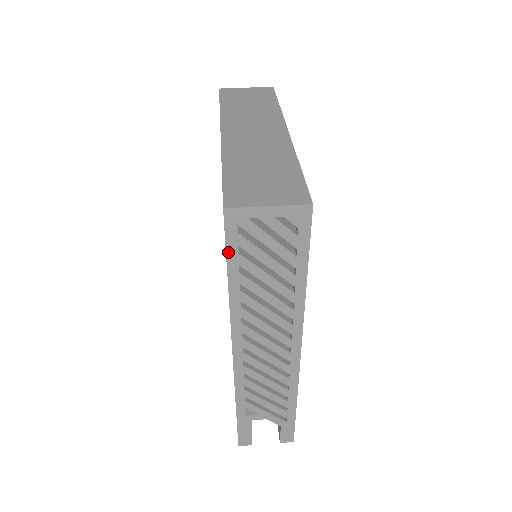
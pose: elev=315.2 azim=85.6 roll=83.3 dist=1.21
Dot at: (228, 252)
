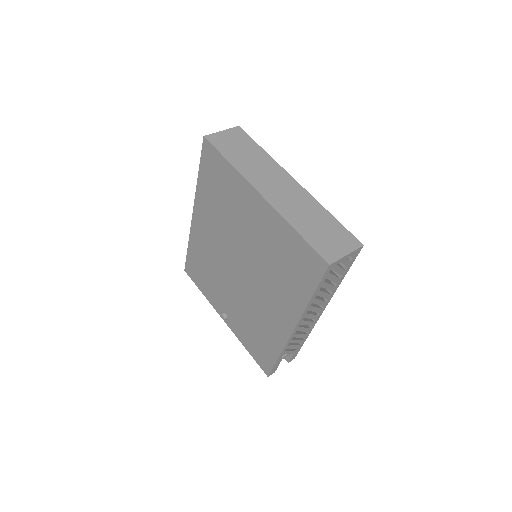
Dot at: (320, 283)
